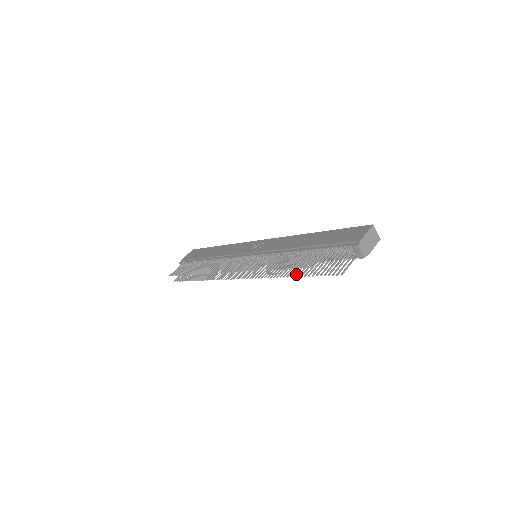
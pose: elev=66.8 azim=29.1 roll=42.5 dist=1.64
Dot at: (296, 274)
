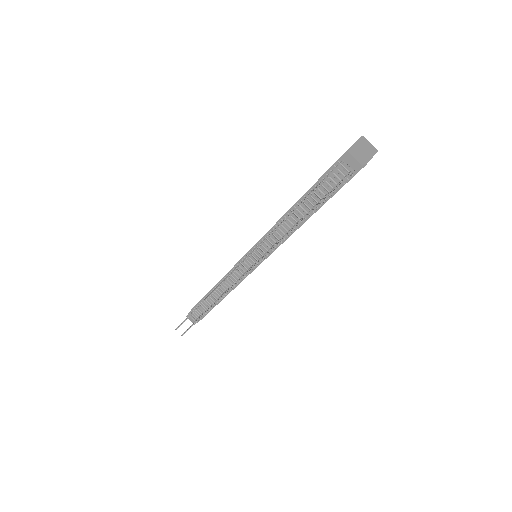
Dot at: (293, 229)
